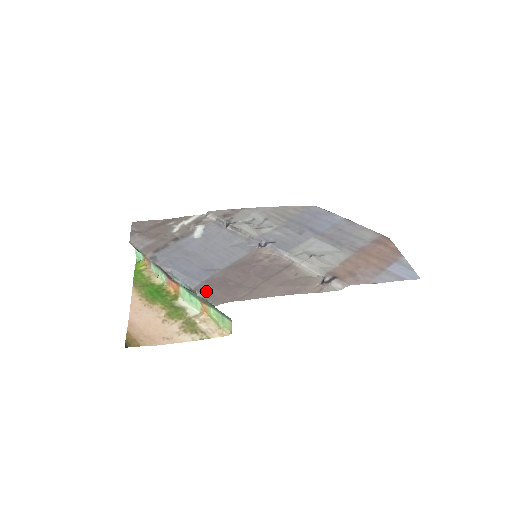
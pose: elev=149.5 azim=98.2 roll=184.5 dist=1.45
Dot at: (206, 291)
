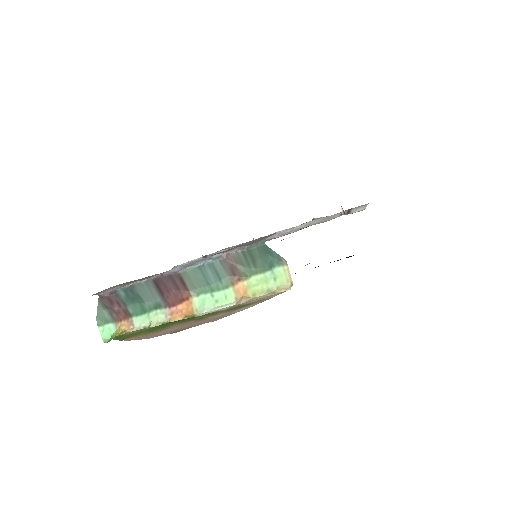
Dot at: (240, 246)
